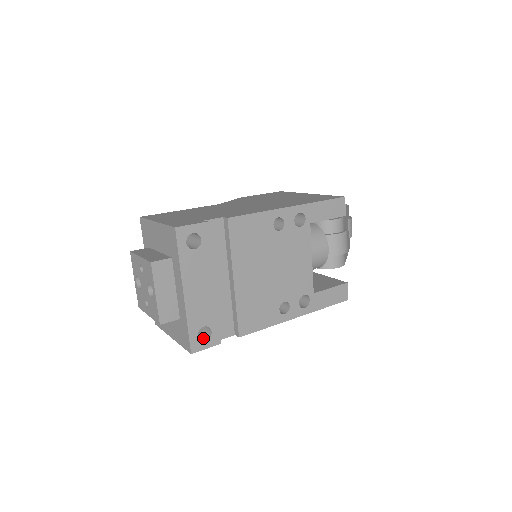
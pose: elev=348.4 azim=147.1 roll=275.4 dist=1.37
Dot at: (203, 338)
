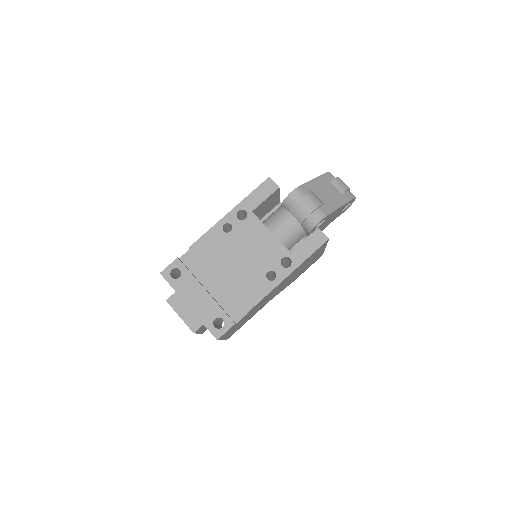
Dot at: (223, 327)
